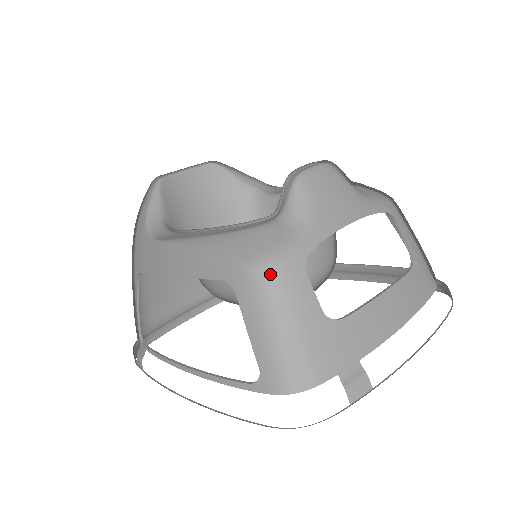
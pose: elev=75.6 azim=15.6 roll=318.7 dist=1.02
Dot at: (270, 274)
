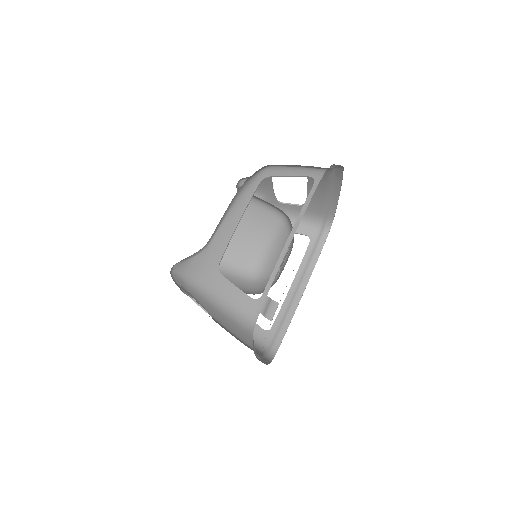
Dot at: (272, 166)
